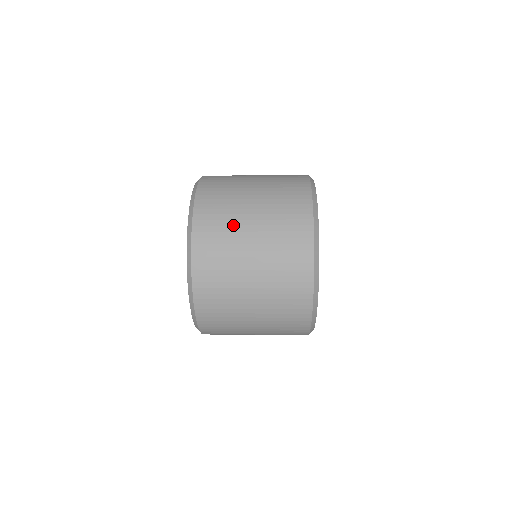
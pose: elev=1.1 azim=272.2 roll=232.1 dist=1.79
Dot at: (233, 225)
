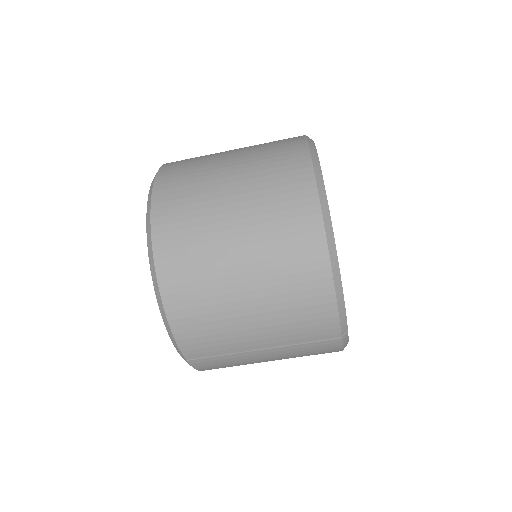
Dot at: occluded
